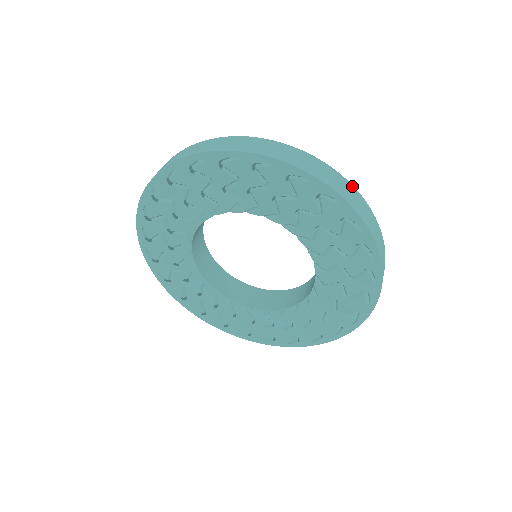
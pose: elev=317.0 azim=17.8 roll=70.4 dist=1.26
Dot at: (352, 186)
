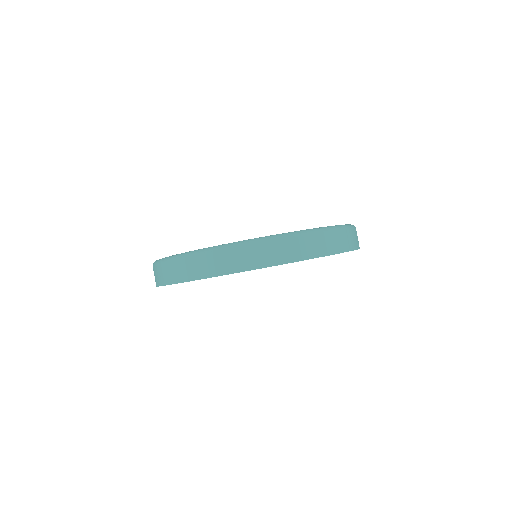
Dot at: (352, 229)
